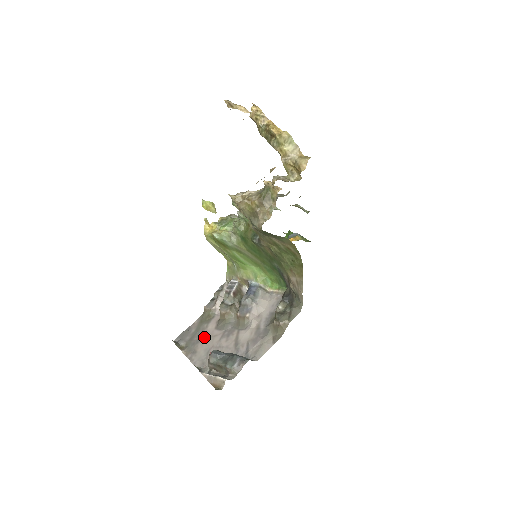
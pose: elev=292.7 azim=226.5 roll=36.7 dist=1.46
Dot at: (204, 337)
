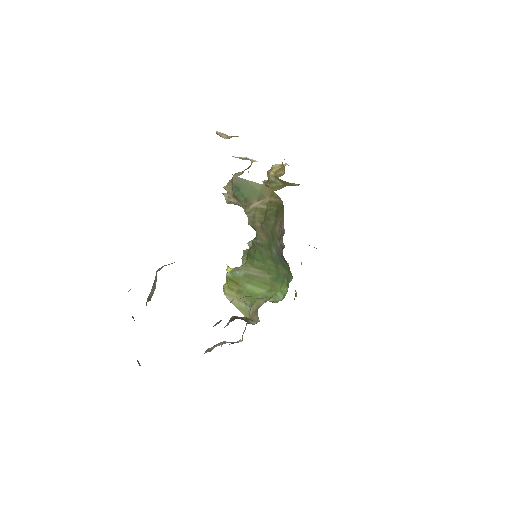
Dot at: occluded
